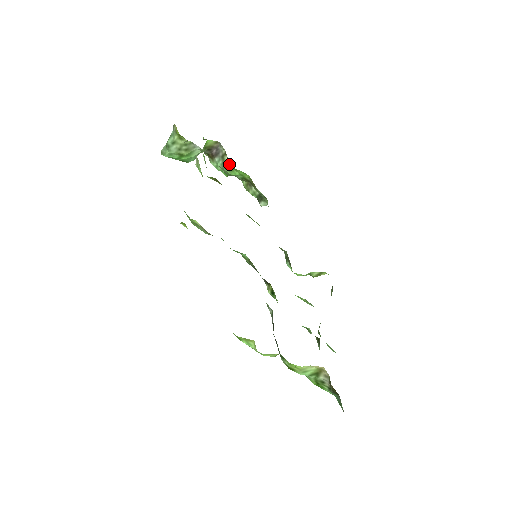
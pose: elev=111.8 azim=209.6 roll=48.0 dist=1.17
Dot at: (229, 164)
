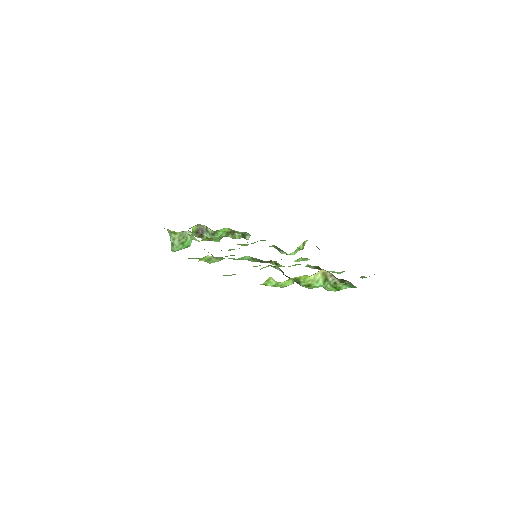
Dot at: (213, 231)
